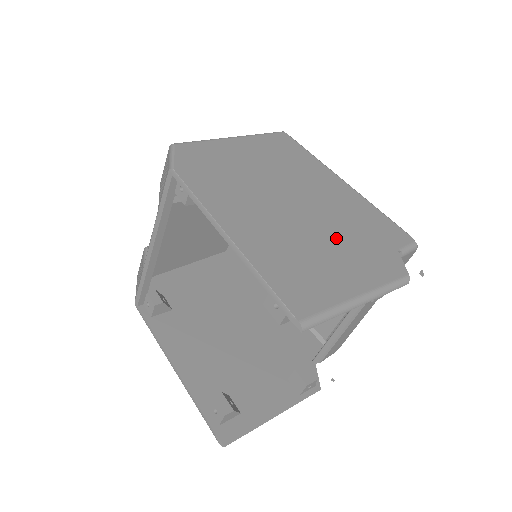
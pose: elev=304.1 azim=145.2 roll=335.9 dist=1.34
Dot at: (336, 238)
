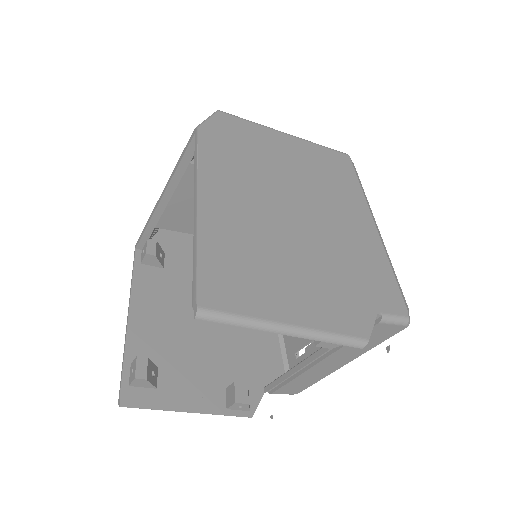
Dot at: (314, 265)
